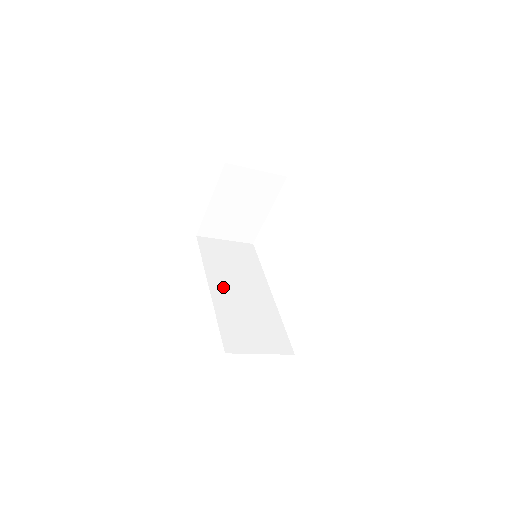
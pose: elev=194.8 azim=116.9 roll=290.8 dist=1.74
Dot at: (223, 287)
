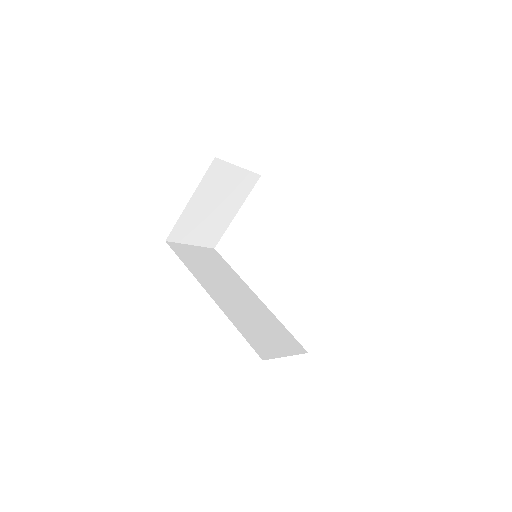
Dot at: (219, 293)
